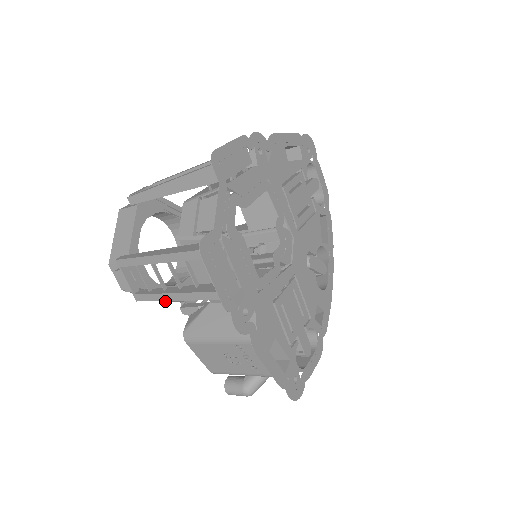
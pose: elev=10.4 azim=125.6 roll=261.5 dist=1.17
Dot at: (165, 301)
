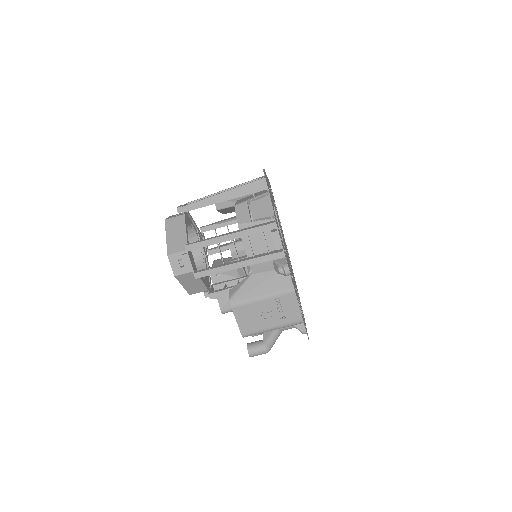
Dot at: (192, 292)
